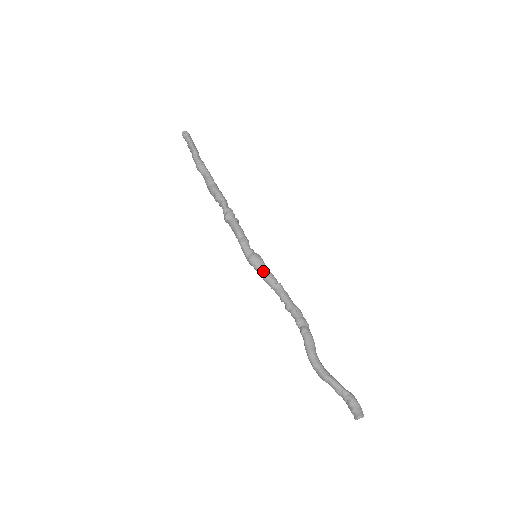
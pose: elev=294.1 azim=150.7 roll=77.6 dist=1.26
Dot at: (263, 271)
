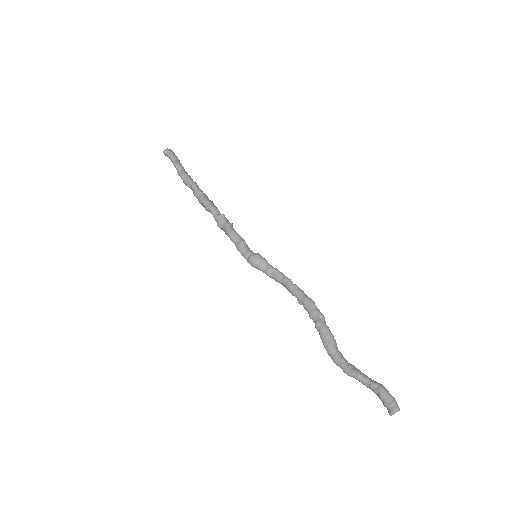
Dot at: (265, 270)
